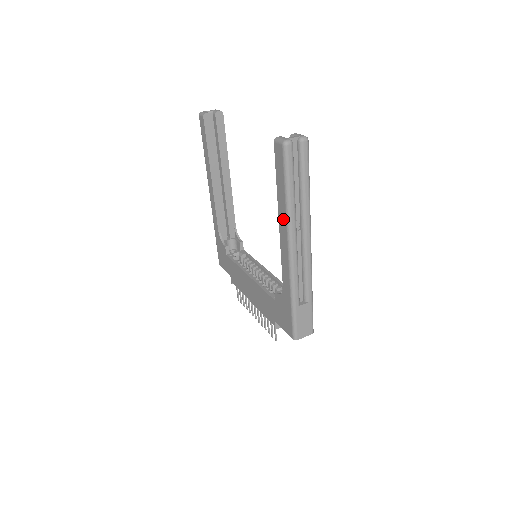
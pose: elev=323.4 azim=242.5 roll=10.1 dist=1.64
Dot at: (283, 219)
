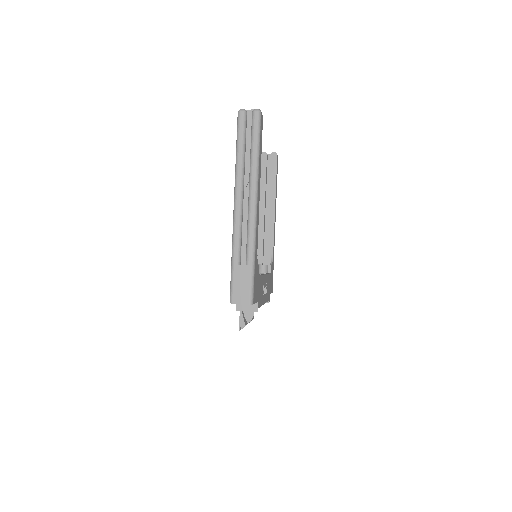
Dot at: occluded
